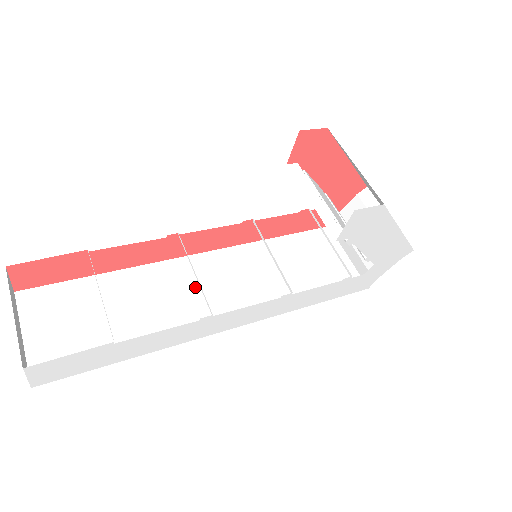
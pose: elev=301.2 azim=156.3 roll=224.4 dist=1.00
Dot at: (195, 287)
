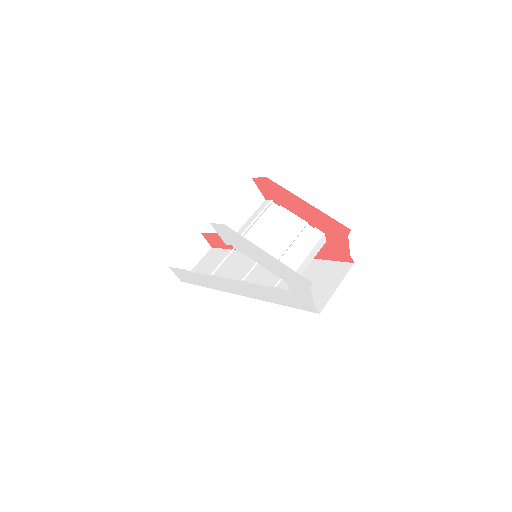
Dot at: occluded
